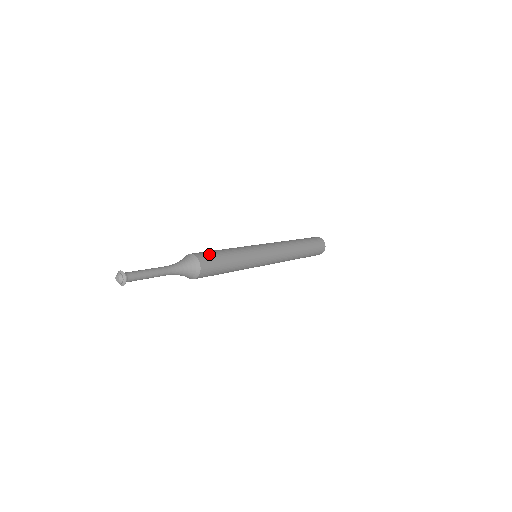
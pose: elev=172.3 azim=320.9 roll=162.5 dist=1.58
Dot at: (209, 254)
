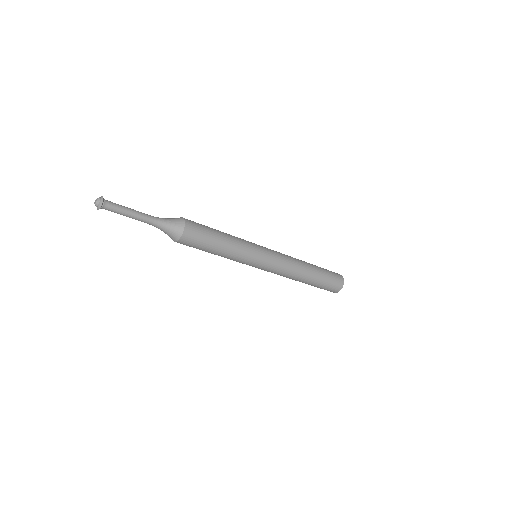
Dot at: (200, 228)
